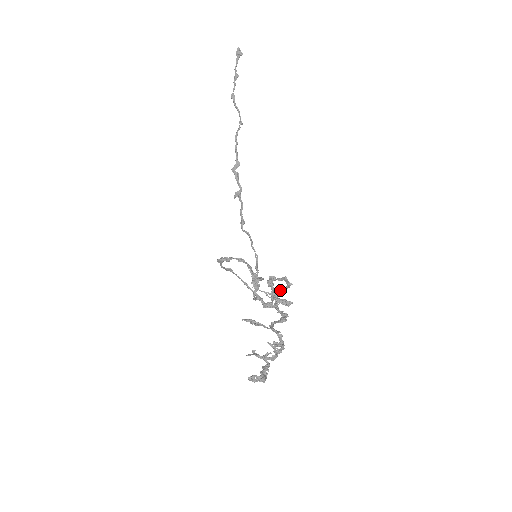
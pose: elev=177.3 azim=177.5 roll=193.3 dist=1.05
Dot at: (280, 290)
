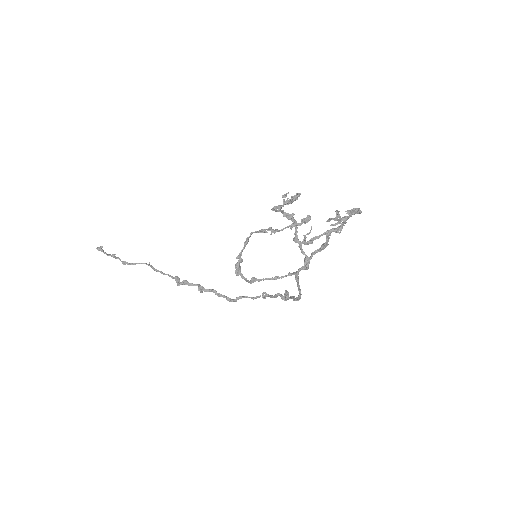
Dot at: (295, 235)
